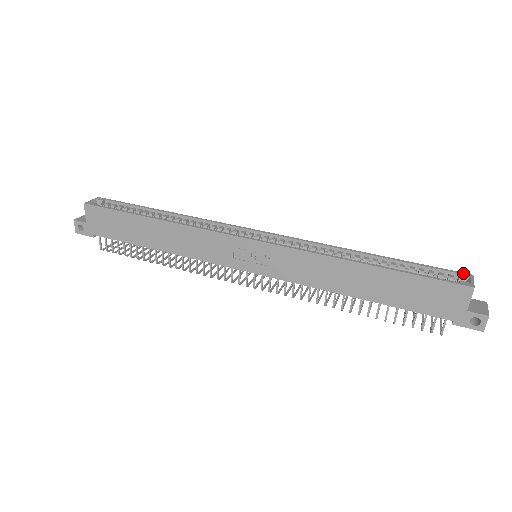
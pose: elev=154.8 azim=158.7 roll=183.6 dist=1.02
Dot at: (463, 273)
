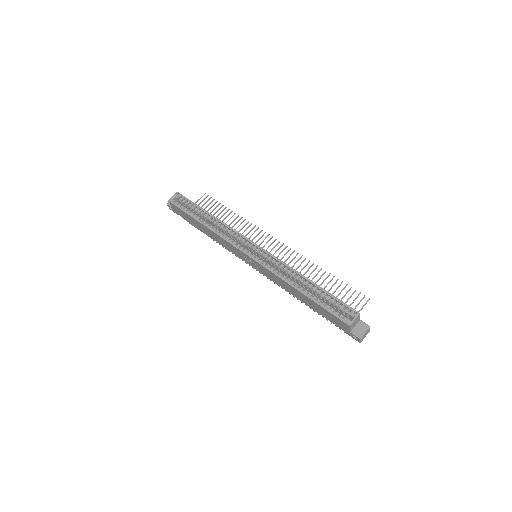
Dot at: (355, 311)
